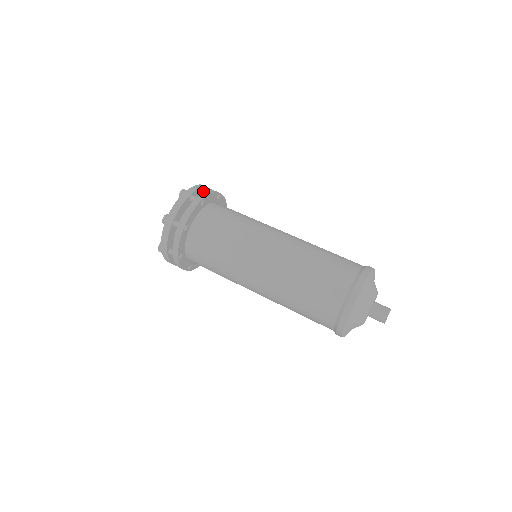
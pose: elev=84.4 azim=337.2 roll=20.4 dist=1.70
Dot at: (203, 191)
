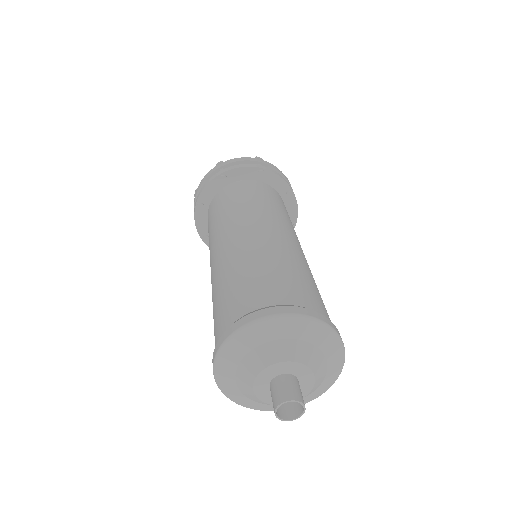
Dot at: occluded
